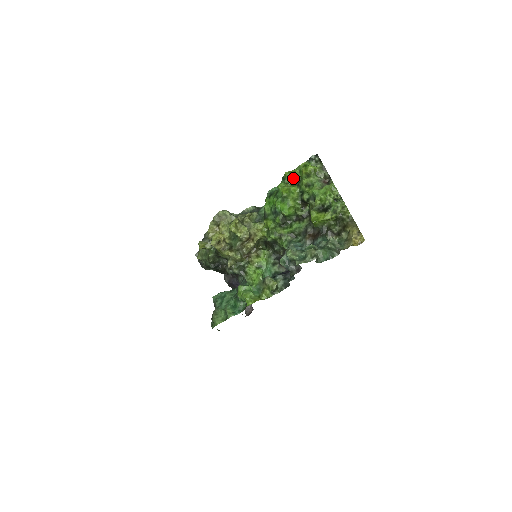
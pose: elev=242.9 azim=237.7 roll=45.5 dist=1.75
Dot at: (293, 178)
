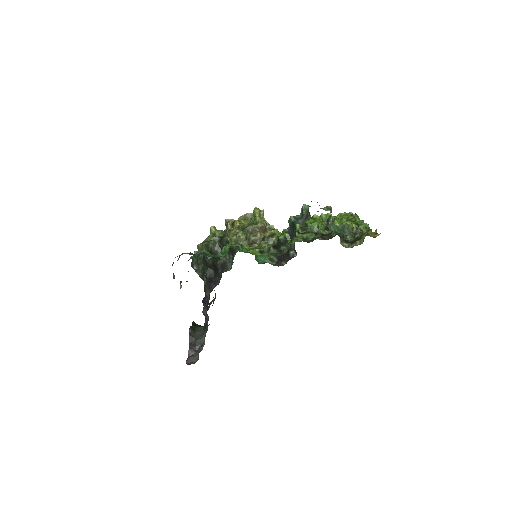
Dot at: occluded
